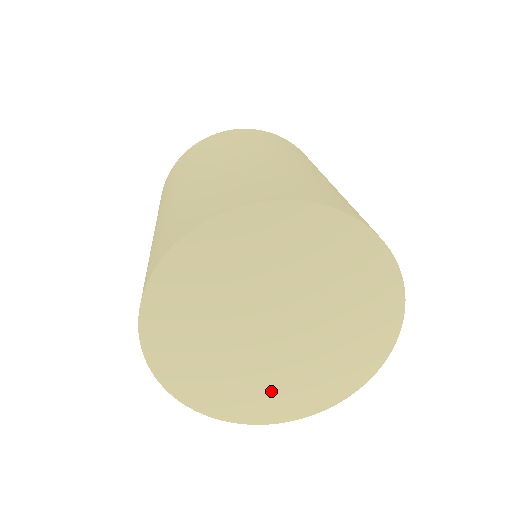
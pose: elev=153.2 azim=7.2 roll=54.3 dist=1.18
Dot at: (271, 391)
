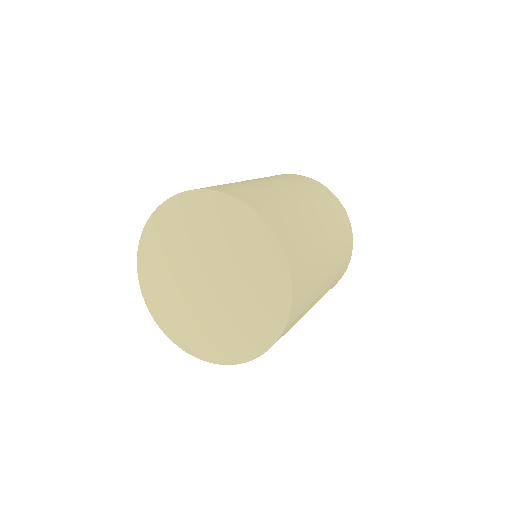
Dot at: (214, 334)
